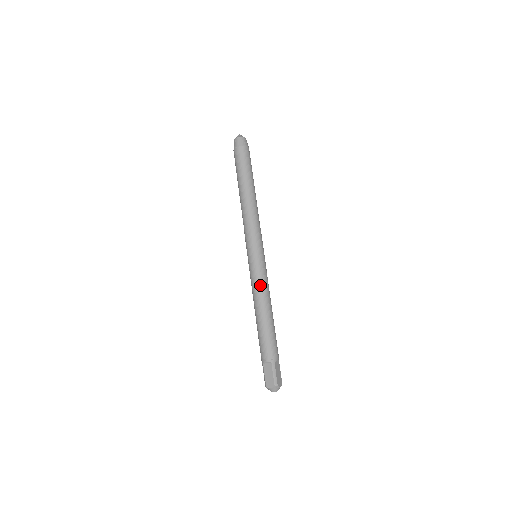
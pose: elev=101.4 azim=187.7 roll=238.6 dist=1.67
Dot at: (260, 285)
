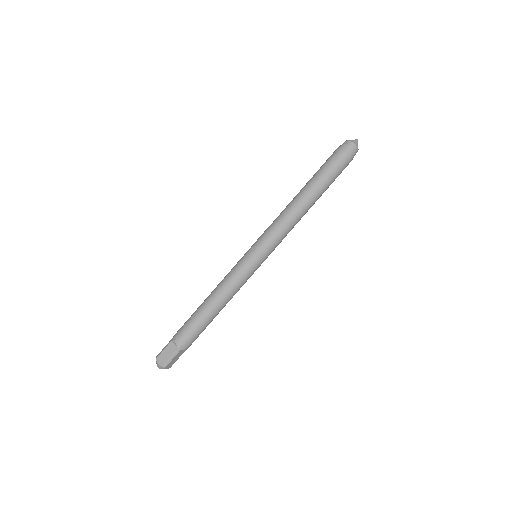
Dot at: (233, 284)
